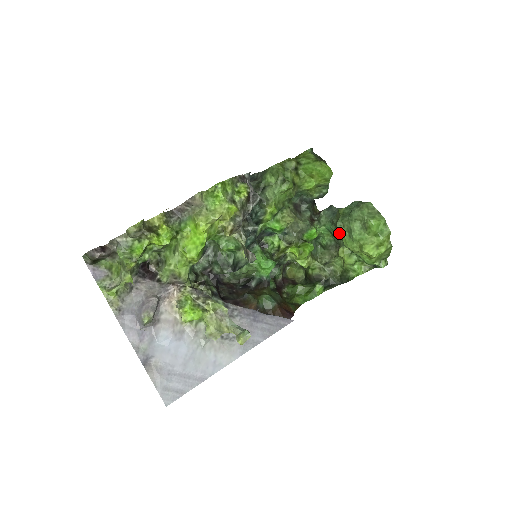
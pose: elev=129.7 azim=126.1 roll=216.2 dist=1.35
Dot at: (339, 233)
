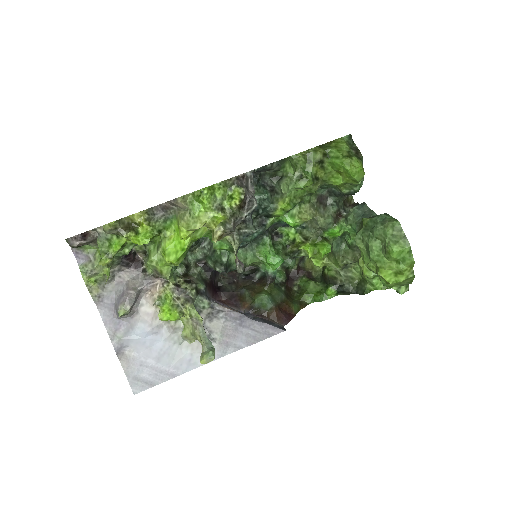
Dot at: occluded
